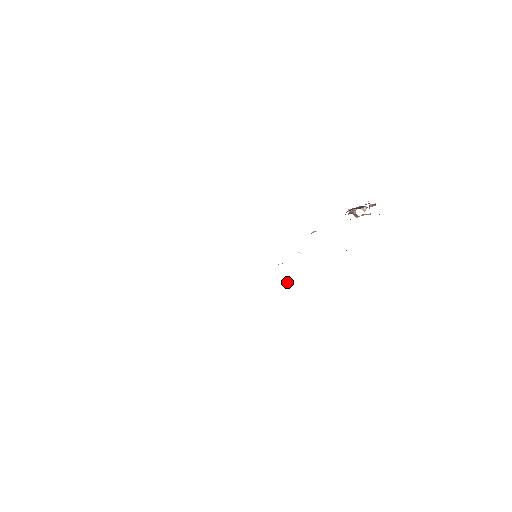
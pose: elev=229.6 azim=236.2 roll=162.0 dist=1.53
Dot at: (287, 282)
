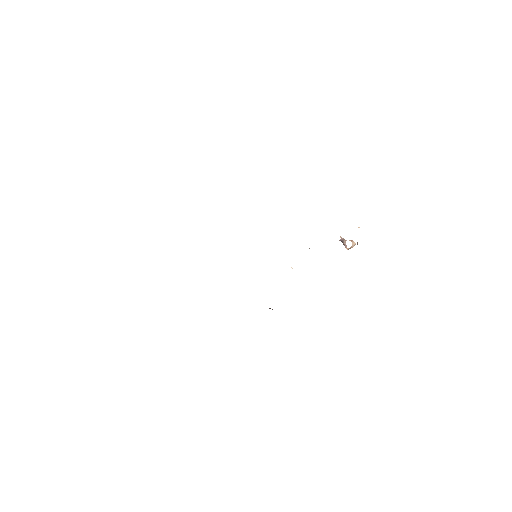
Dot at: (272, 309)
